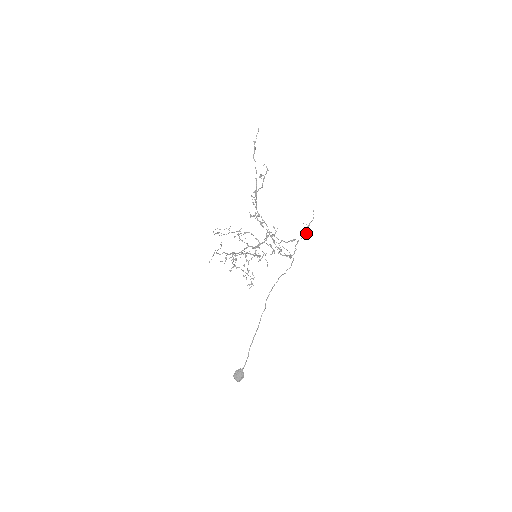
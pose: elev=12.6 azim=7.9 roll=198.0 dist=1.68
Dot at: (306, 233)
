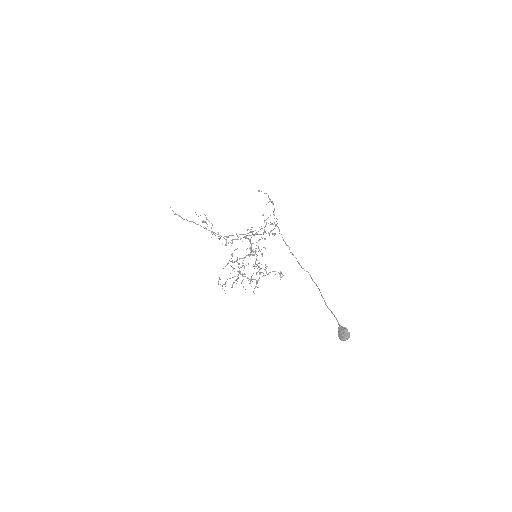
Dot at: occluded
